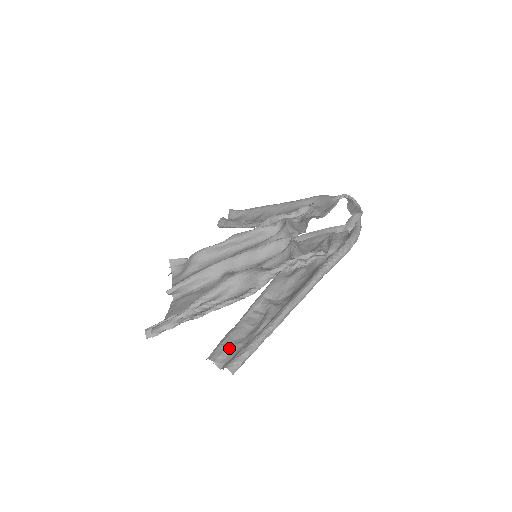
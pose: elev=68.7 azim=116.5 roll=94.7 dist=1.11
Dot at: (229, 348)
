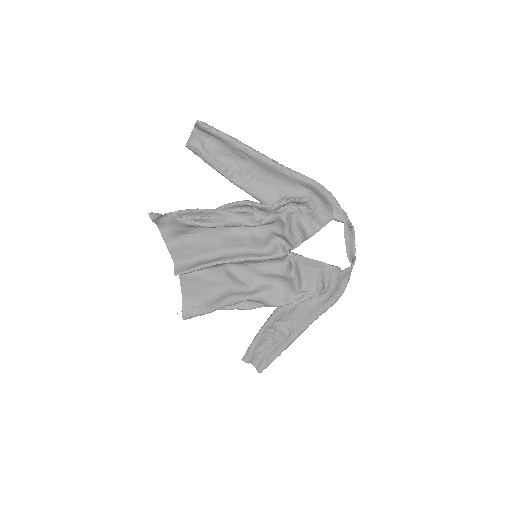
Dot at: (256, 355)
